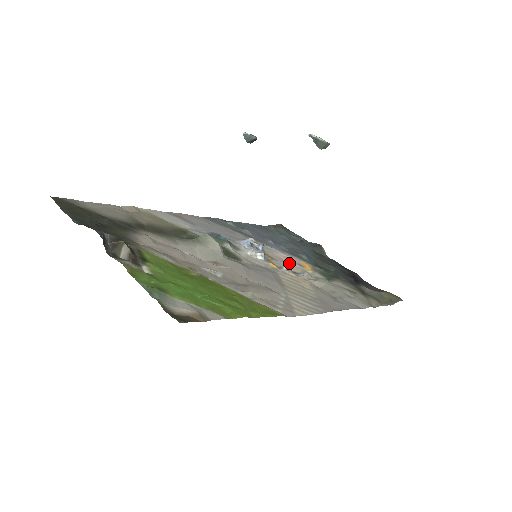
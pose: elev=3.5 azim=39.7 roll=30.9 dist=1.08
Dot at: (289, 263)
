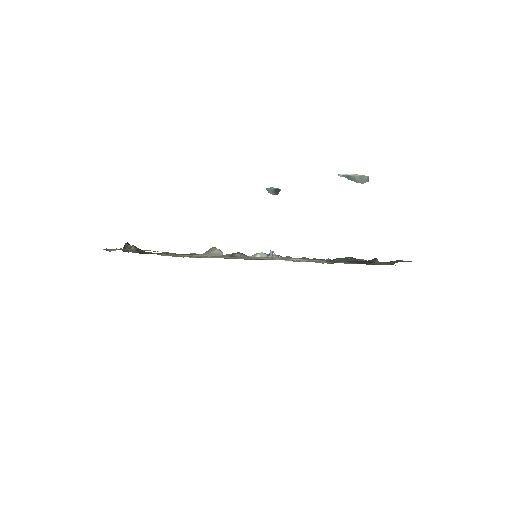
Dot at: occluded
